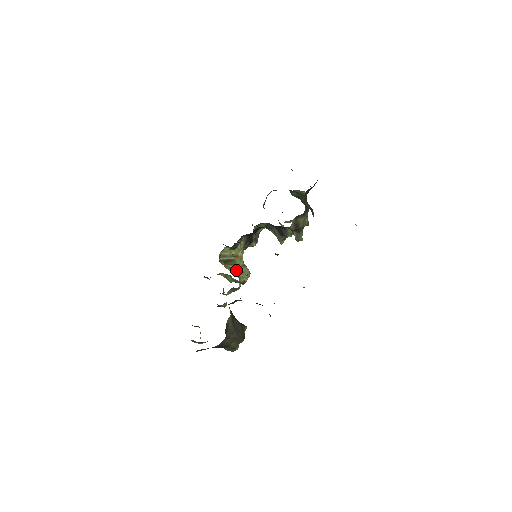
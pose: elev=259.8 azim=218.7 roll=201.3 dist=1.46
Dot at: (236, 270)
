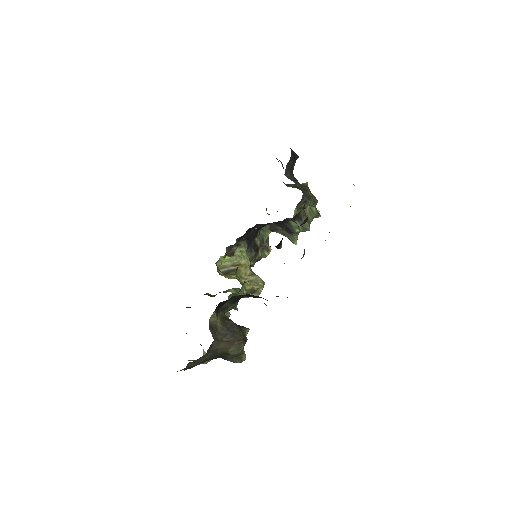
Dot at: occluded
